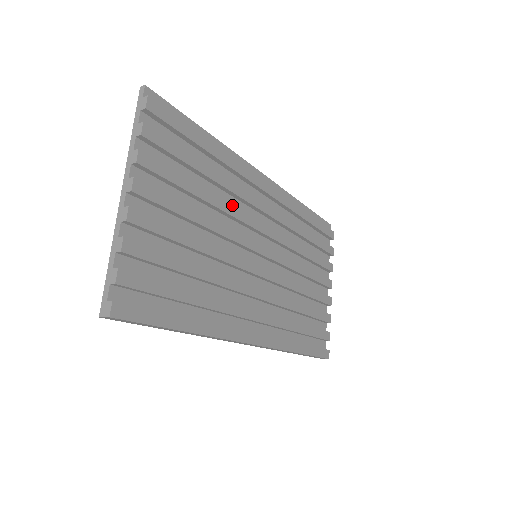
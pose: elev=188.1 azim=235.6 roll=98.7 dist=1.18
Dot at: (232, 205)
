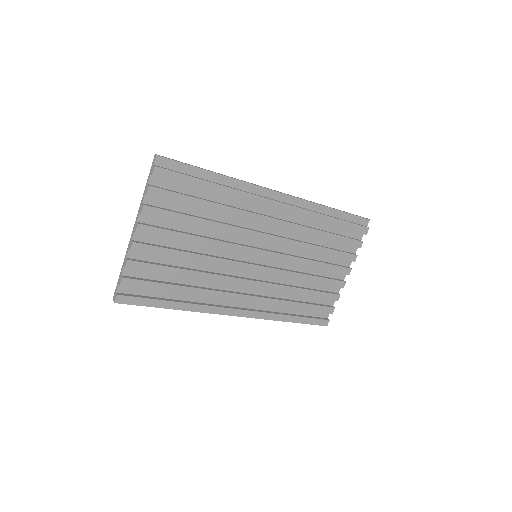
Dot at: (231, 226)
